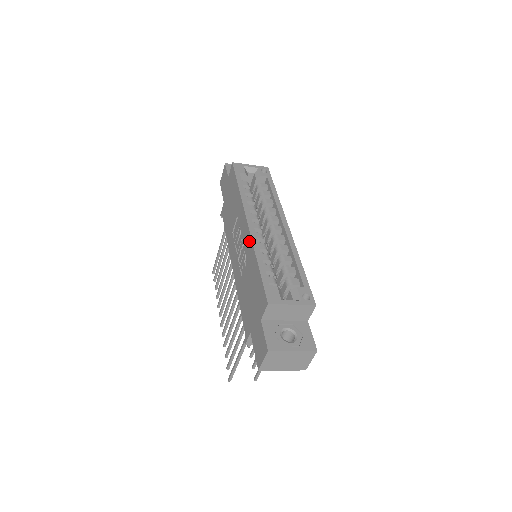
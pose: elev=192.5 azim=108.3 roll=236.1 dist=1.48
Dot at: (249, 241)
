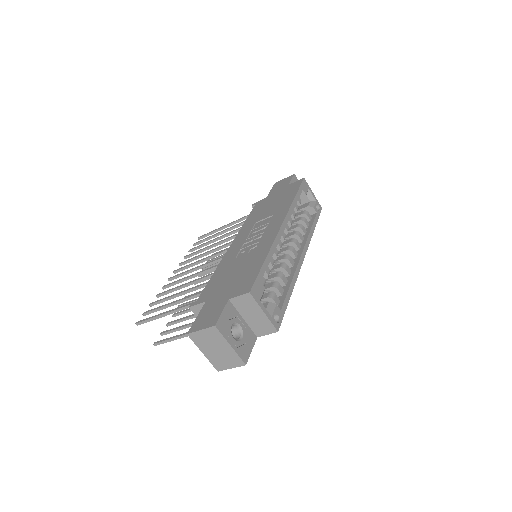
Dot at: (271, 238)
